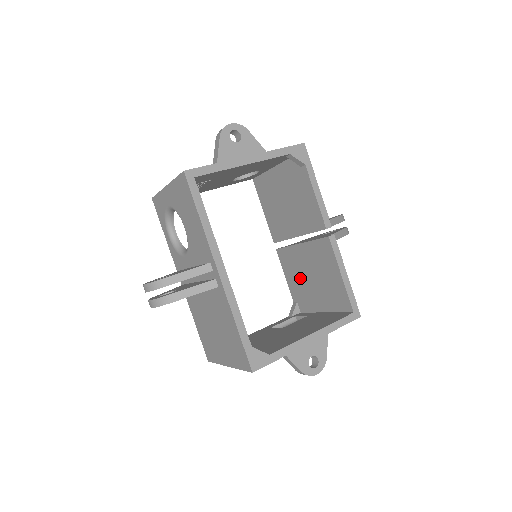
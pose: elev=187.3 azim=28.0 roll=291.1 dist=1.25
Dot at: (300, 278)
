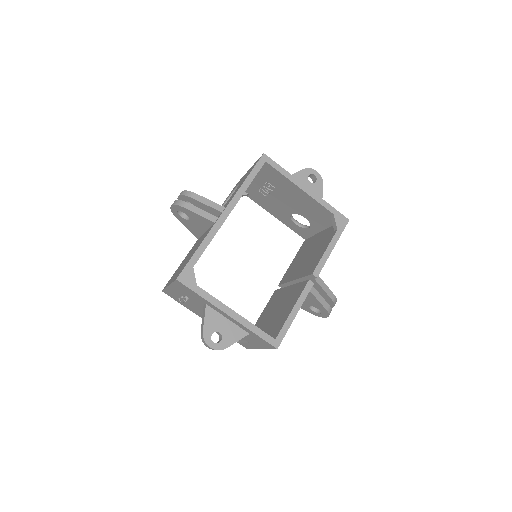
Dot at: (269, 312)
